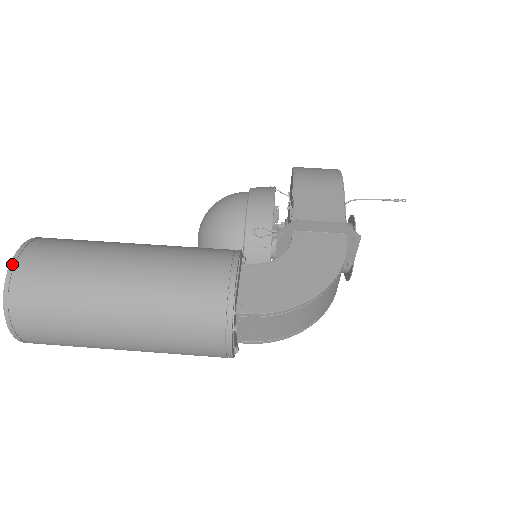
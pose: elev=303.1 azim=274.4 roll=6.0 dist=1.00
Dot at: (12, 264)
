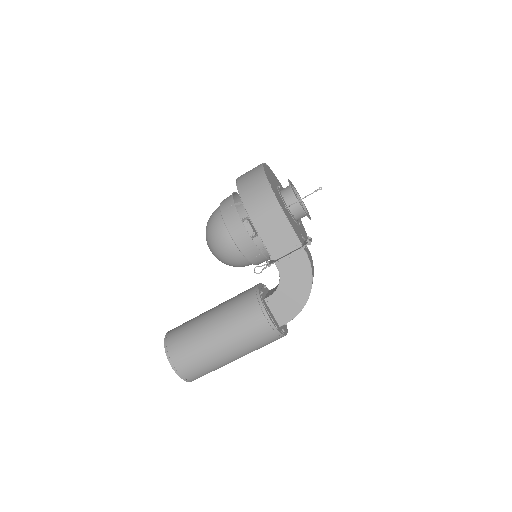
Dot at: (175, 370)
